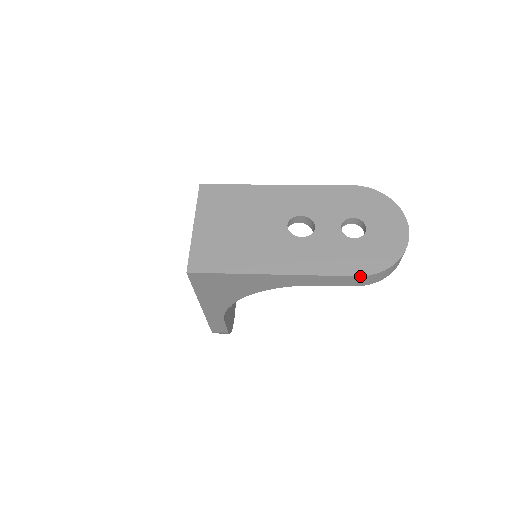
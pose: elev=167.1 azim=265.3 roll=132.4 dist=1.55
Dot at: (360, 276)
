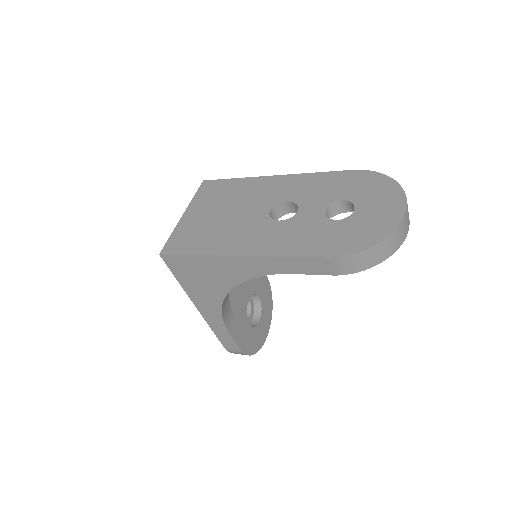
Dot at: (330, 257)
